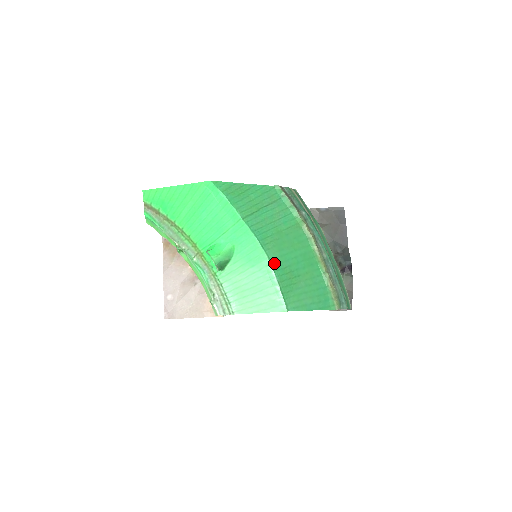
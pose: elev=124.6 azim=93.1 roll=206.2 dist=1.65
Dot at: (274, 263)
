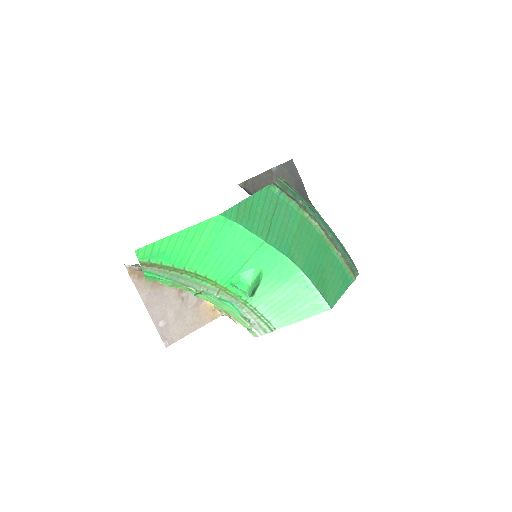
Dot at: (306, 271)
